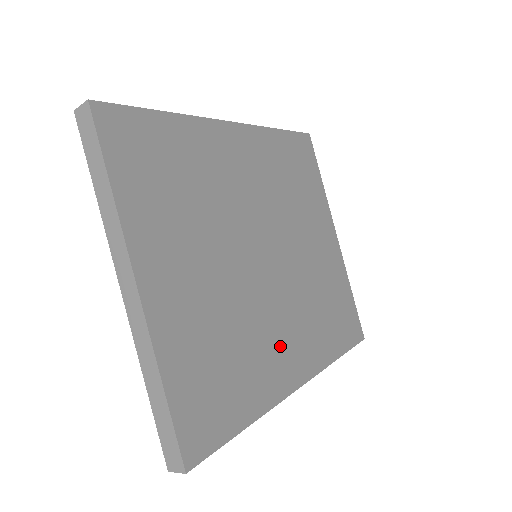
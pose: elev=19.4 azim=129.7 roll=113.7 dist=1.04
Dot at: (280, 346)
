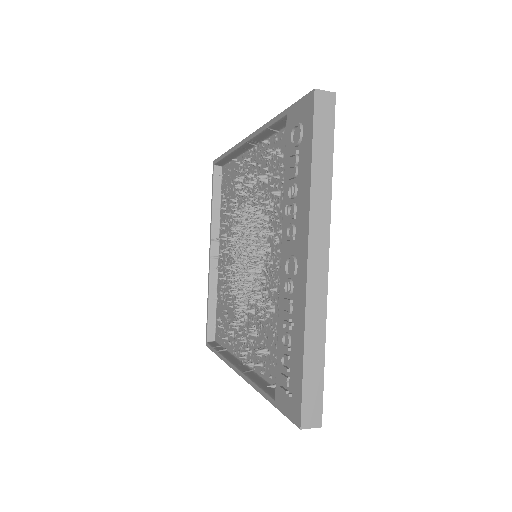
Dot at: occluded
